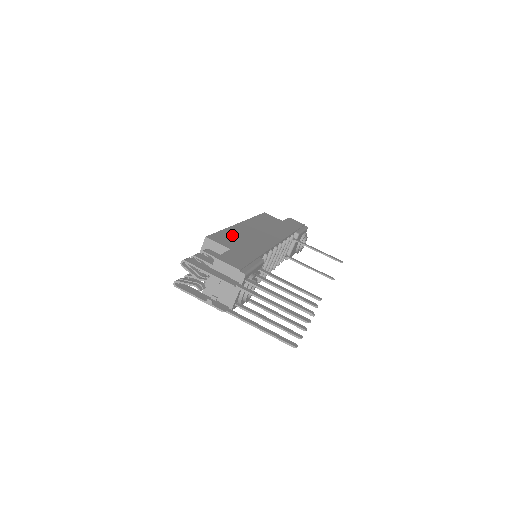
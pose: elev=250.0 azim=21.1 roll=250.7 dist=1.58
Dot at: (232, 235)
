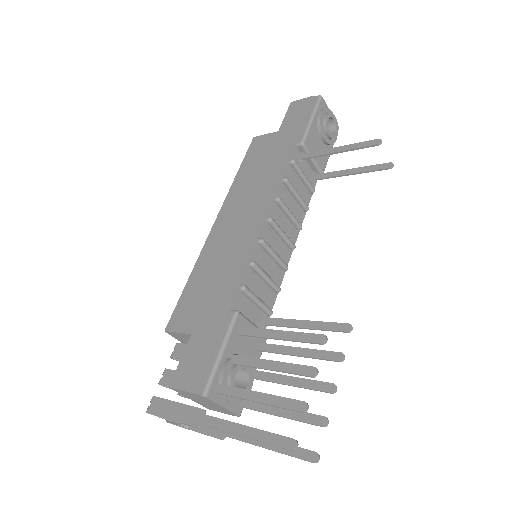
Dot at: (198, 283)
